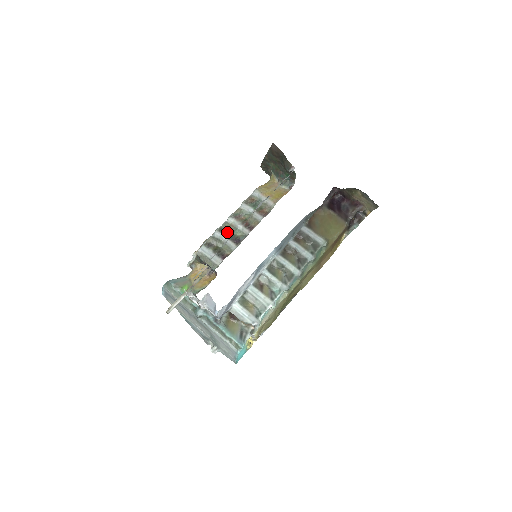
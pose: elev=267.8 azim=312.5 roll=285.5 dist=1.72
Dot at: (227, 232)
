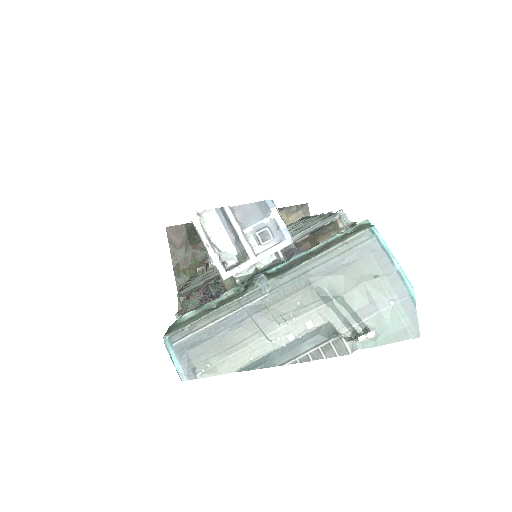
Dot at: occluded
